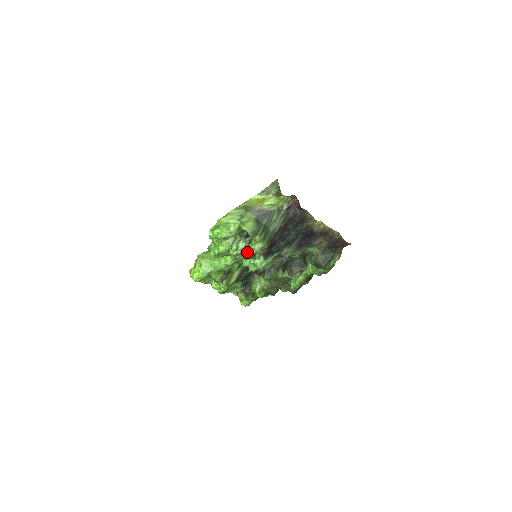
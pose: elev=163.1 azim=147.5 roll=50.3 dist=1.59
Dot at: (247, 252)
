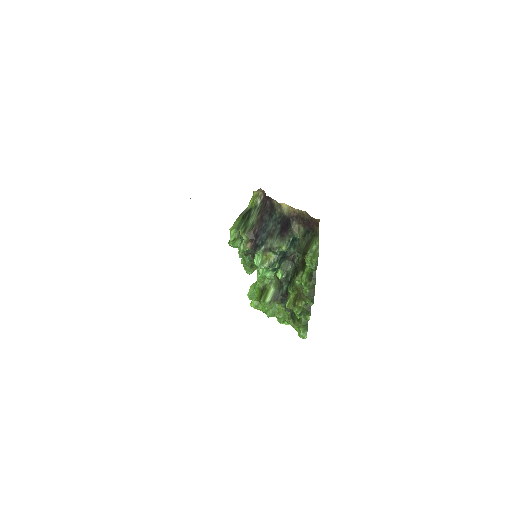
Dot at: (245, 251)
